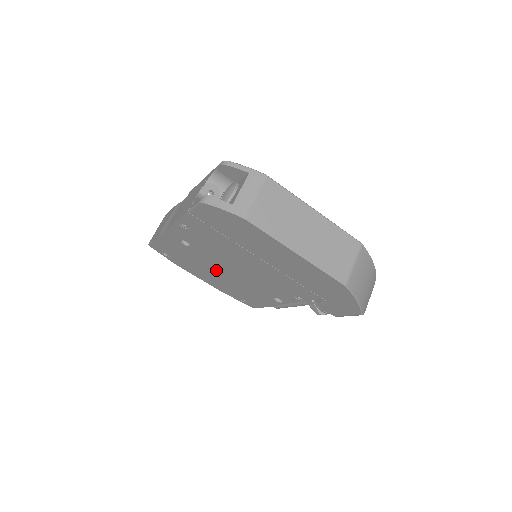
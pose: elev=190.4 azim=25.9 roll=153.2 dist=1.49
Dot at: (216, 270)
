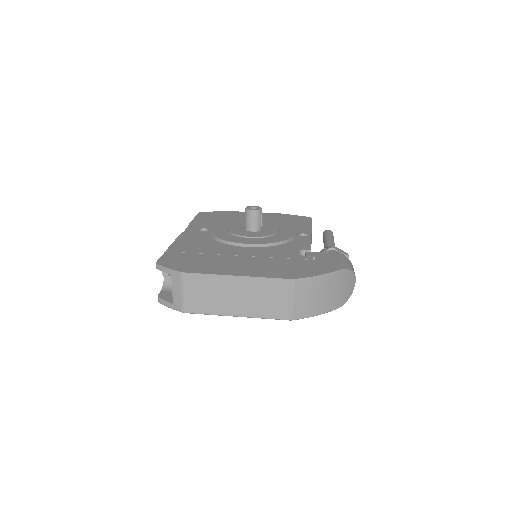
Dot at: occluded
